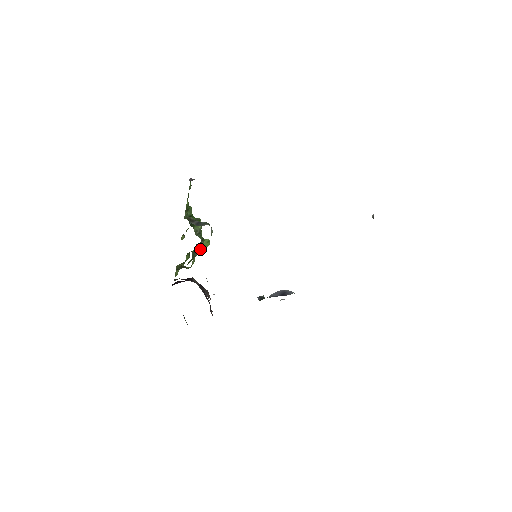
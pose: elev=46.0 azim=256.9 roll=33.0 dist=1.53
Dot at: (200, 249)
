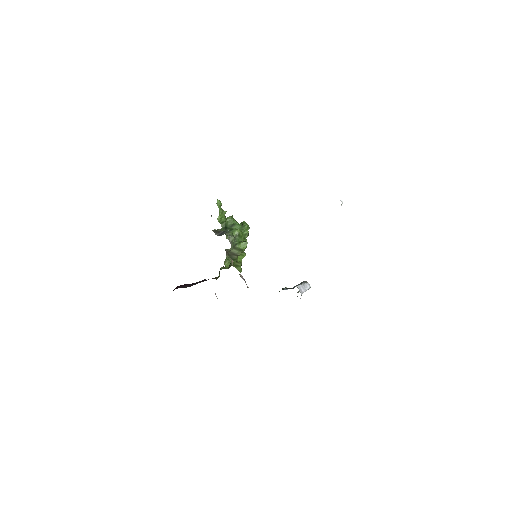
Dot at: (237, 251)
